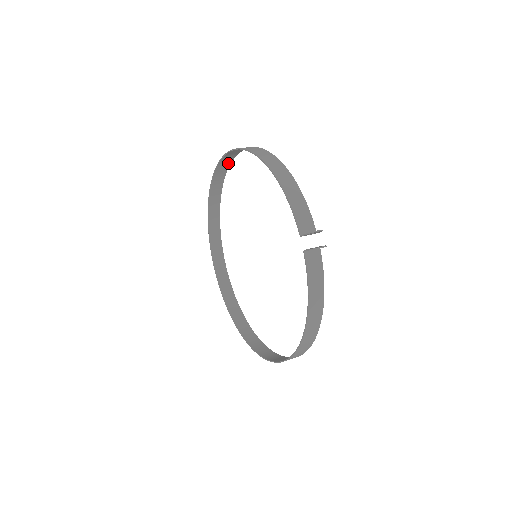
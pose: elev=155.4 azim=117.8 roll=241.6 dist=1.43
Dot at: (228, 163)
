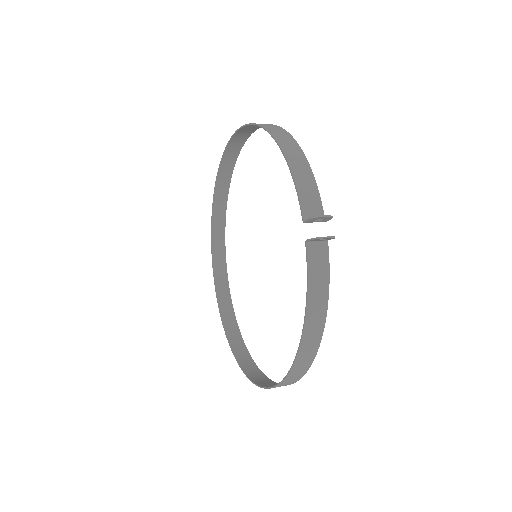
Dot at: (238, 149)
